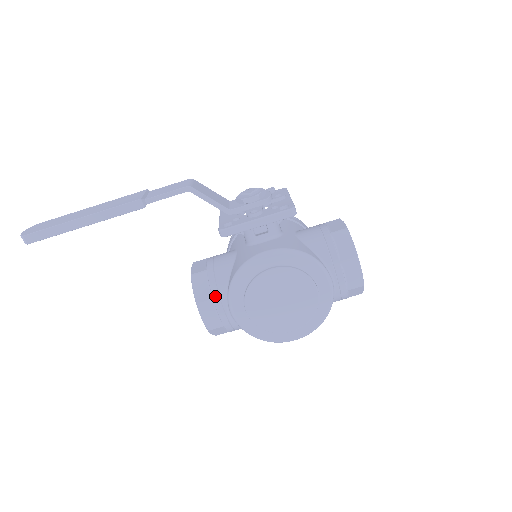
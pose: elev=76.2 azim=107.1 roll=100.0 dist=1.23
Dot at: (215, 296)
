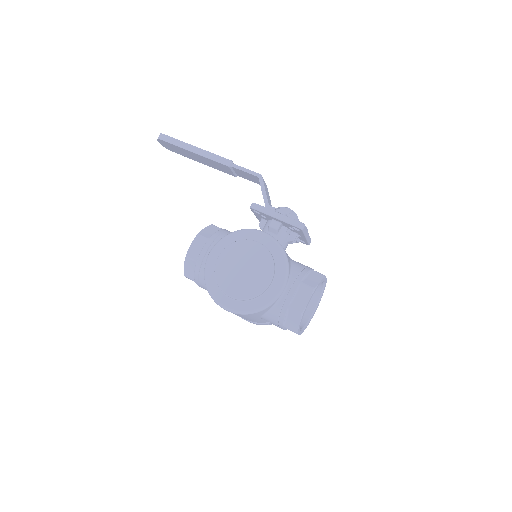
Dot at: (212, 238)
